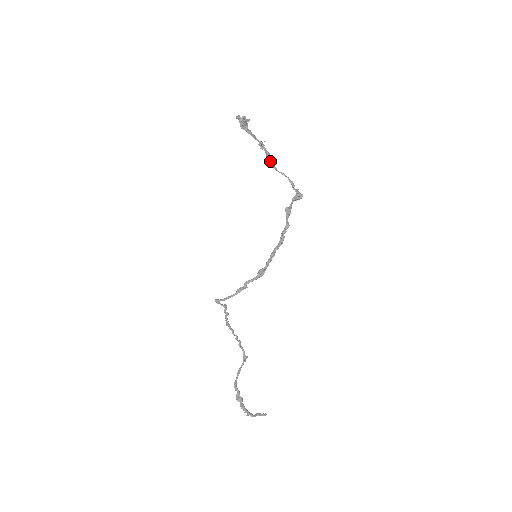
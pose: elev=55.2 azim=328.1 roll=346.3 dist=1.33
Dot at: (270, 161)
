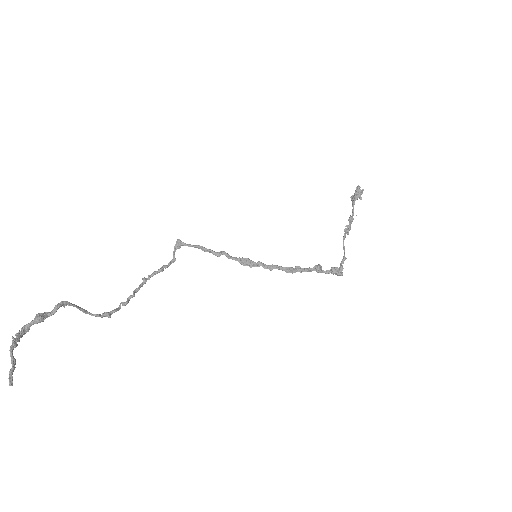
Dot at: (346, 231)
